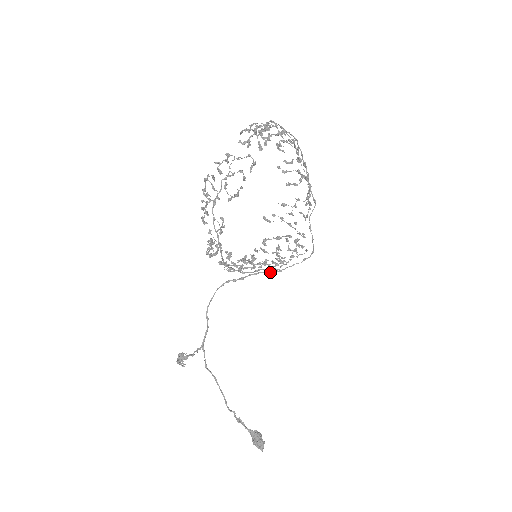
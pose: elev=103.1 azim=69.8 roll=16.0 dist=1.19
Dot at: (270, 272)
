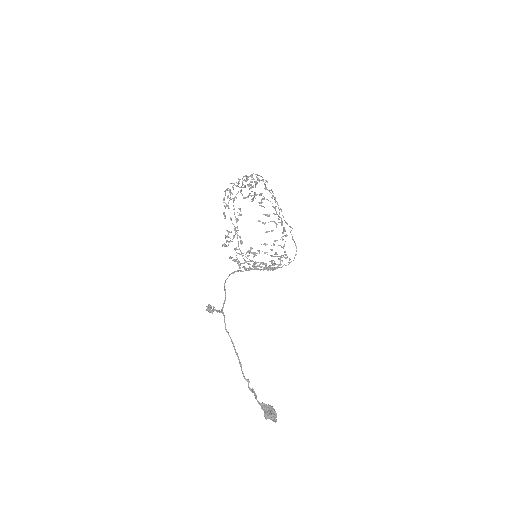
Dot at: occluded
